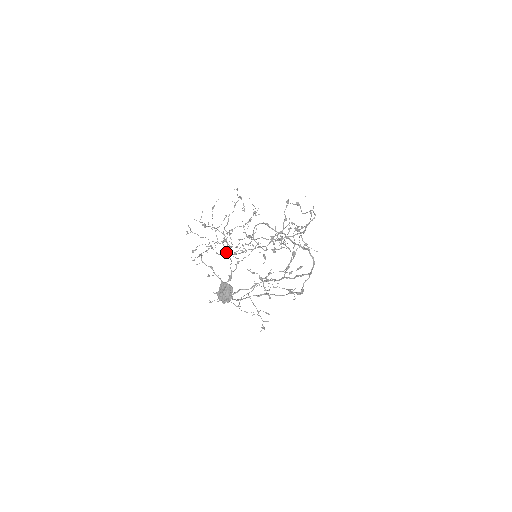
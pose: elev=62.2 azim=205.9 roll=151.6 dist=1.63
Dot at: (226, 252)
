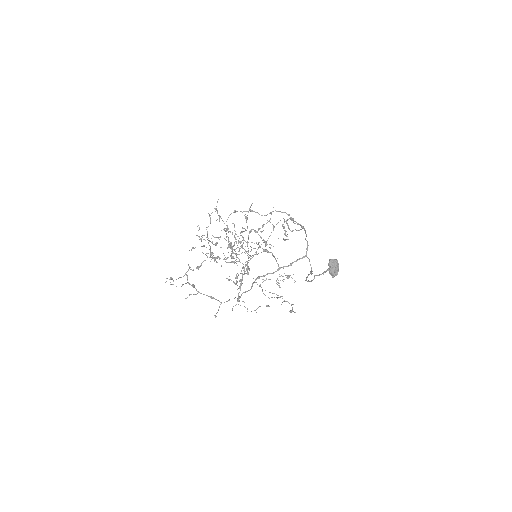
Dot at: (249, 255)
